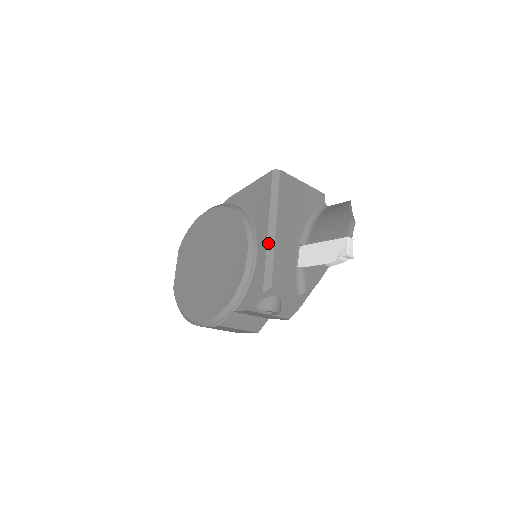
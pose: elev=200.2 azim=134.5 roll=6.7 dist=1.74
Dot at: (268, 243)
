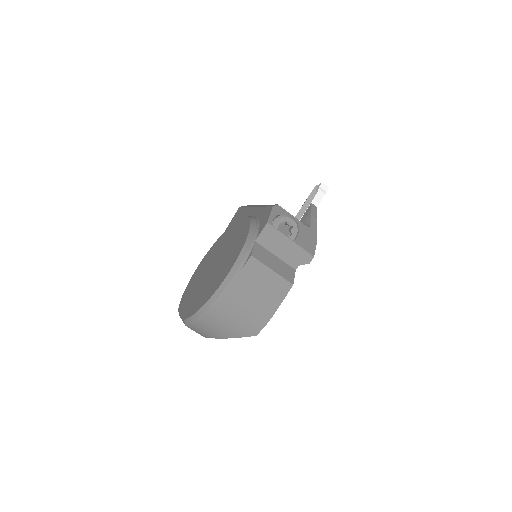
Dot at: (259, 206)
